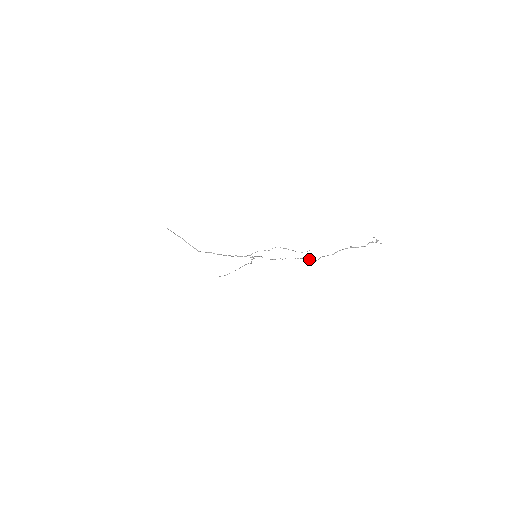
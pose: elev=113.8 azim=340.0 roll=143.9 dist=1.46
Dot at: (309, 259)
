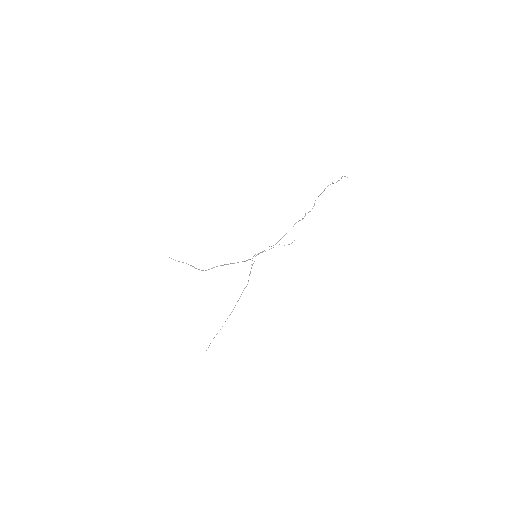
Dot at: (305, 215)
